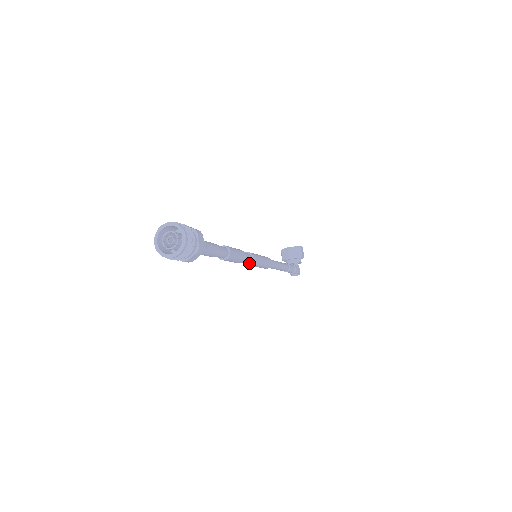
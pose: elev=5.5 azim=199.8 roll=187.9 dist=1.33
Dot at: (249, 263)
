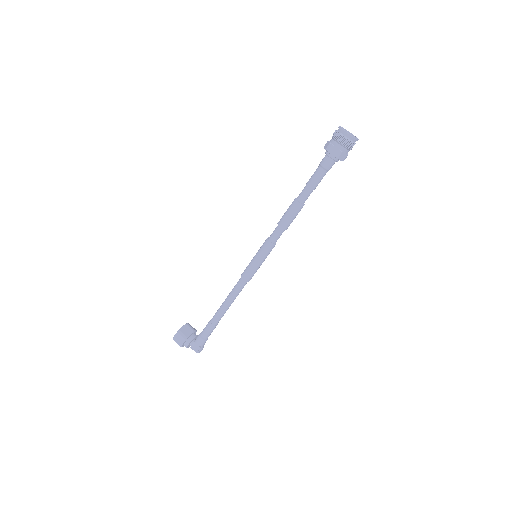
Dot at: (275, 243)
